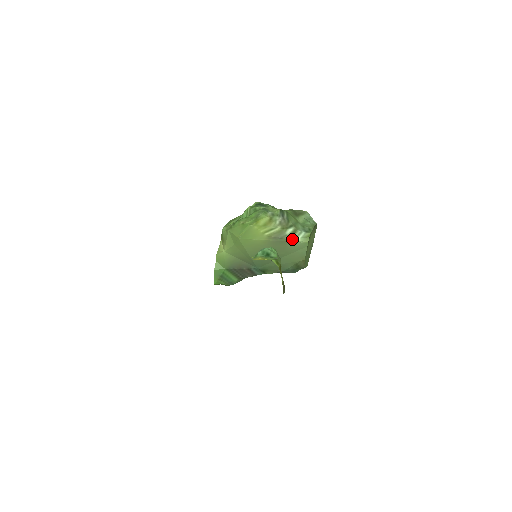
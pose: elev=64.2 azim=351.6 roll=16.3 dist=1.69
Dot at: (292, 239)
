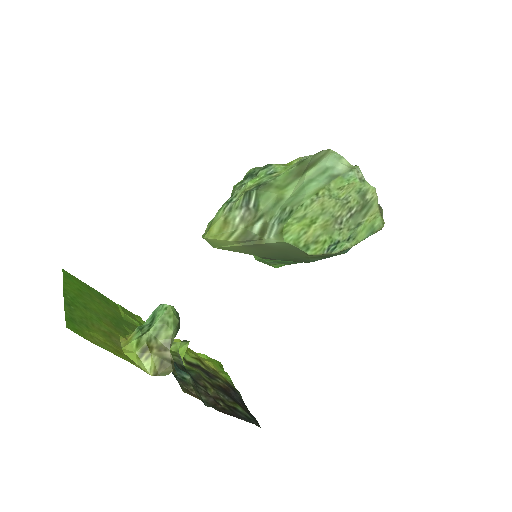
Dot at: (265, 238)
